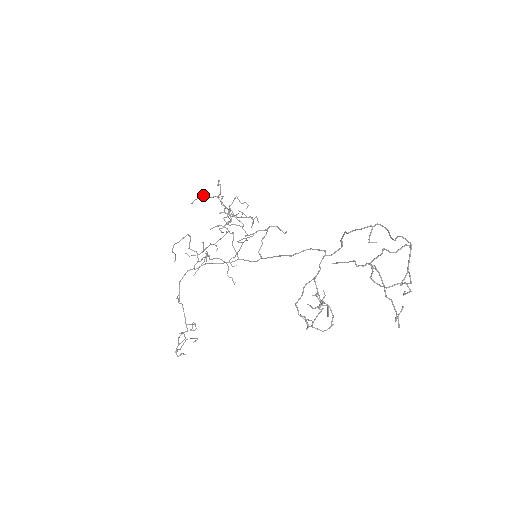
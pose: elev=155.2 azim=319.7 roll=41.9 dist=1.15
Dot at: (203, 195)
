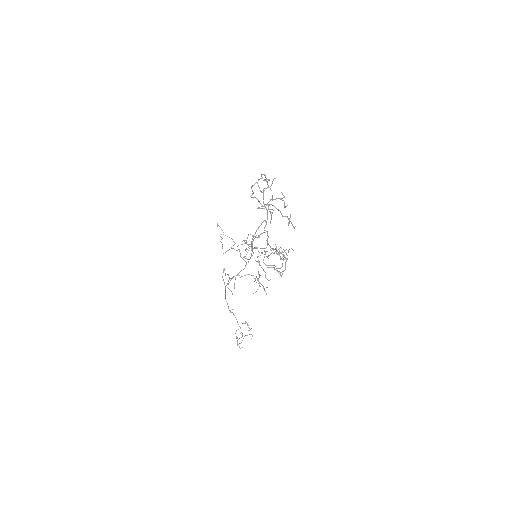
Dot at: occluded
